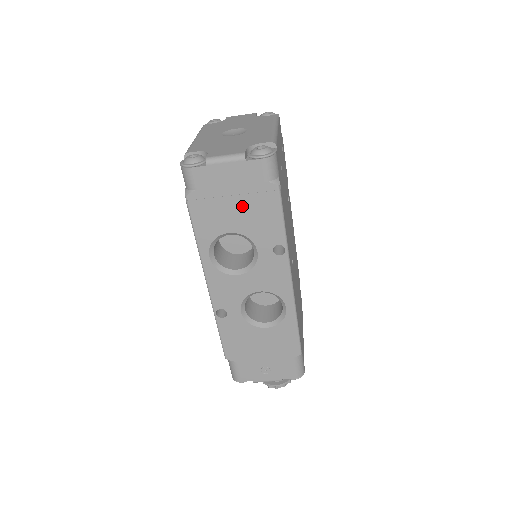
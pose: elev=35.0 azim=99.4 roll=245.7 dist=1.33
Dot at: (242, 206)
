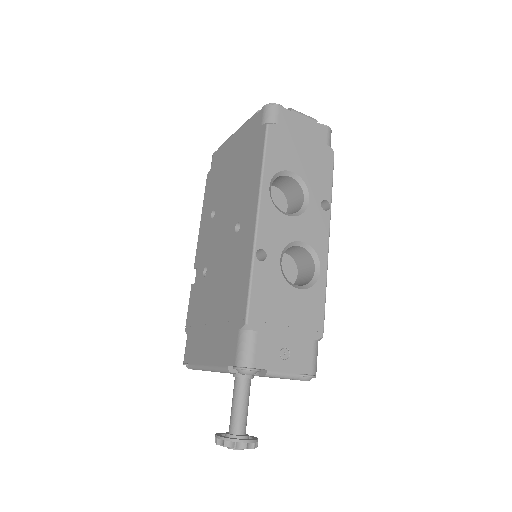
Dot at: (307, 154)
